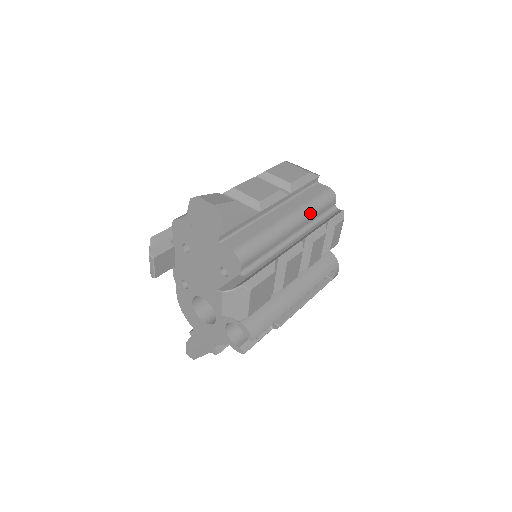
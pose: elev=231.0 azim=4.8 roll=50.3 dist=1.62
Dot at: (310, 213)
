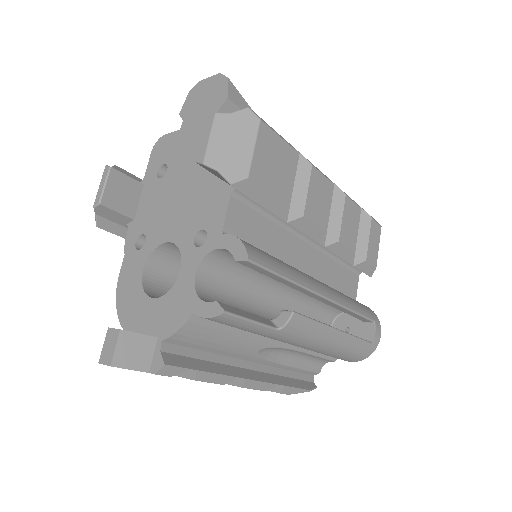
Dot at: occluded
